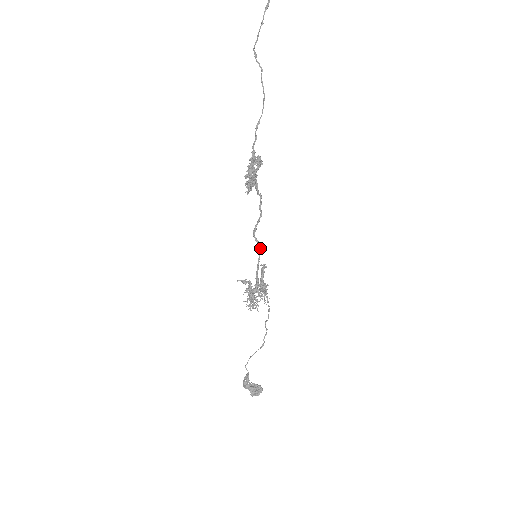
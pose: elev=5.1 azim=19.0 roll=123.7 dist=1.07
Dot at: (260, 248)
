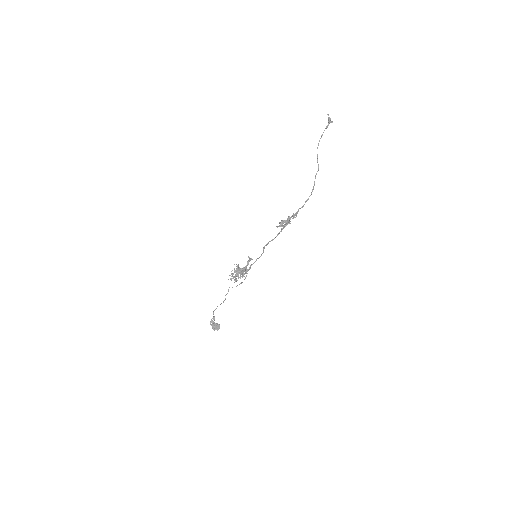
Dot at: occluded
